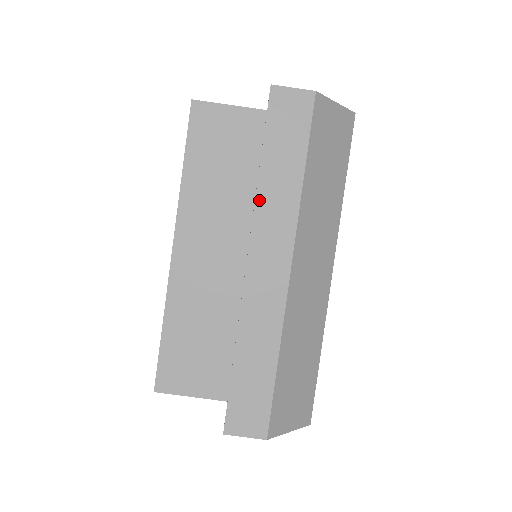
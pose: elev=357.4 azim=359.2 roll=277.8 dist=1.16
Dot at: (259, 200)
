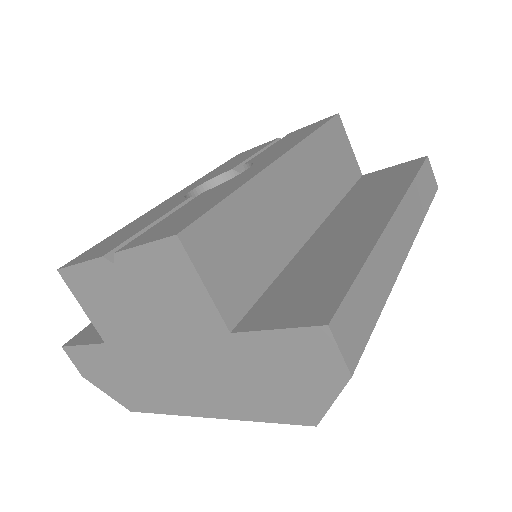
Dot at: (409, 193)
